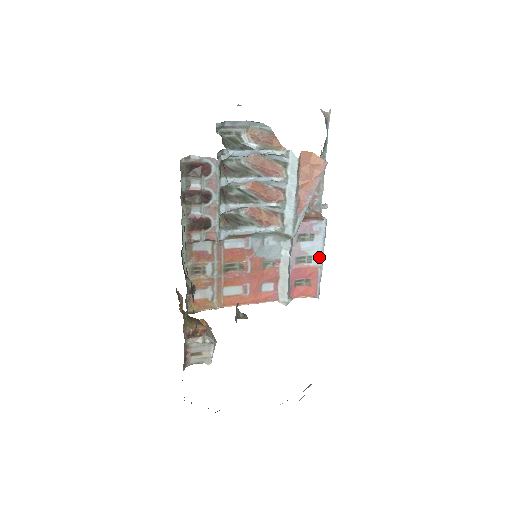
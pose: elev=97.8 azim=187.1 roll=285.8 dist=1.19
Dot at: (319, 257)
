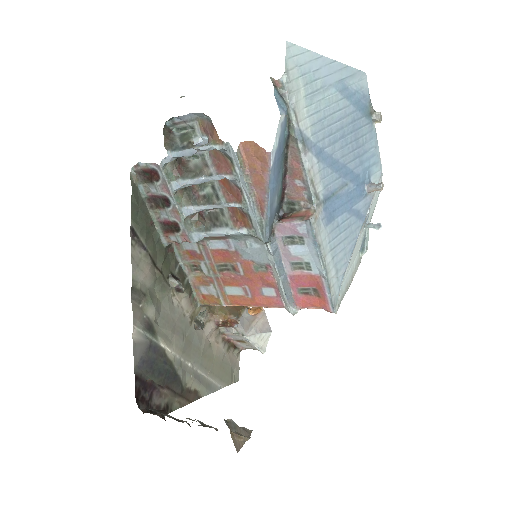
Dot at: (318, 265)
